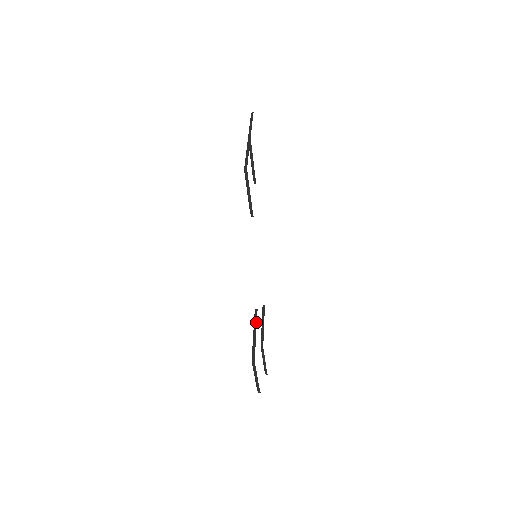
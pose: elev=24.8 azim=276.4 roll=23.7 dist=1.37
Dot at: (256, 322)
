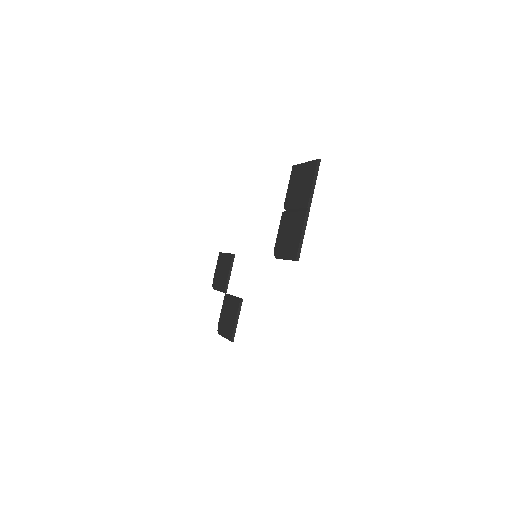
Dot at: occluded
